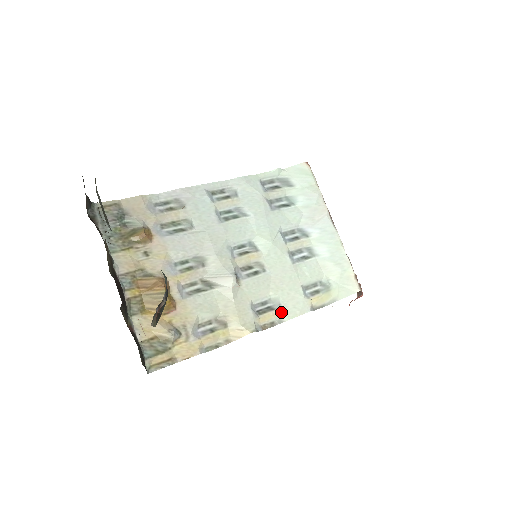
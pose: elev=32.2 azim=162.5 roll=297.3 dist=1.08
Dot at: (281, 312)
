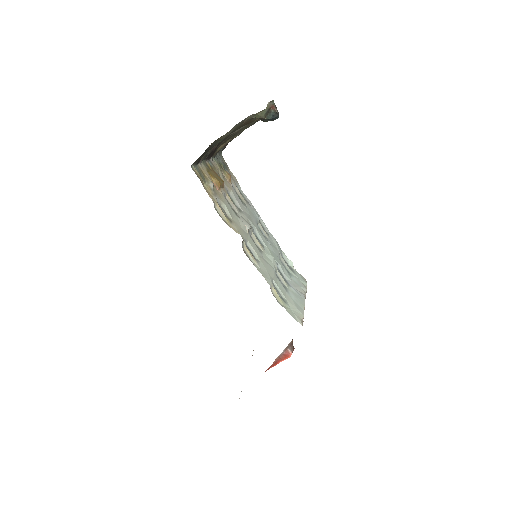
Dot at: (256, 264)
